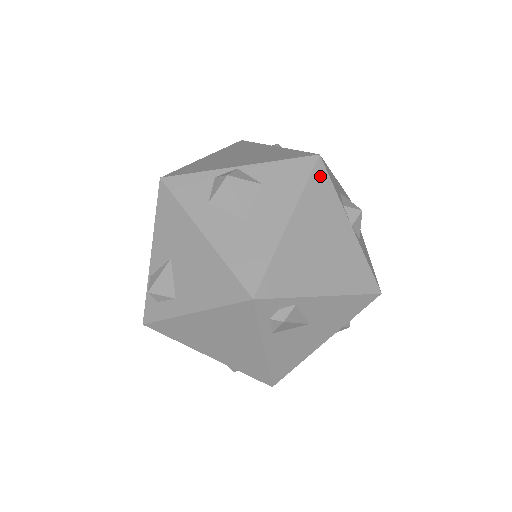
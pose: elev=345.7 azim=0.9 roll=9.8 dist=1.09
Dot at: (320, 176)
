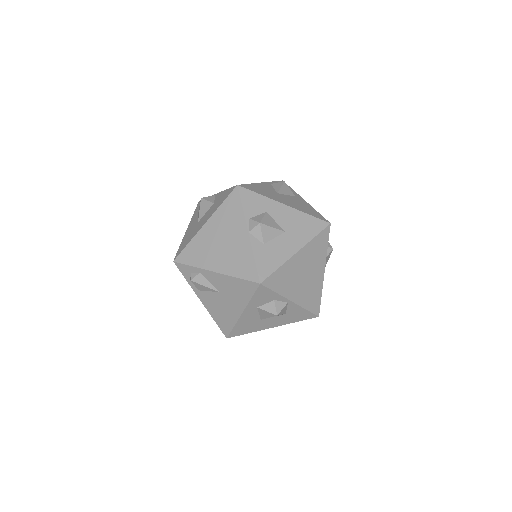
Dot at: (234, 198)
